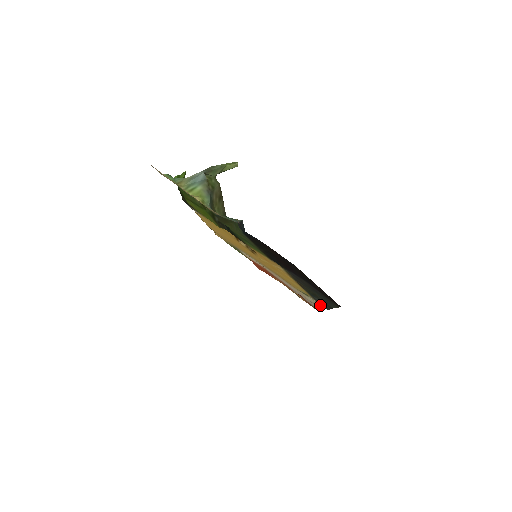
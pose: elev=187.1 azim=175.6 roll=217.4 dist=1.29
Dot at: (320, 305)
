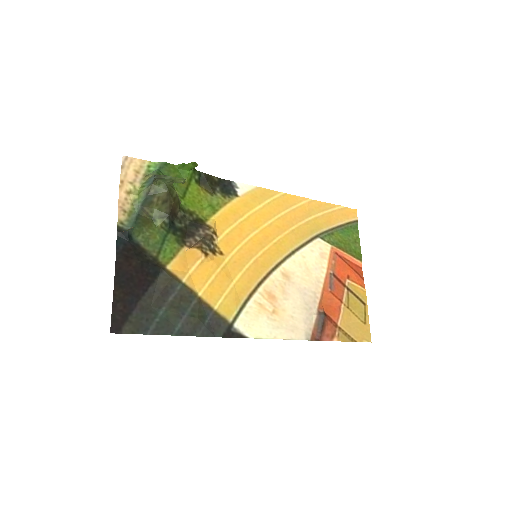
Dot at: (245, 331)
